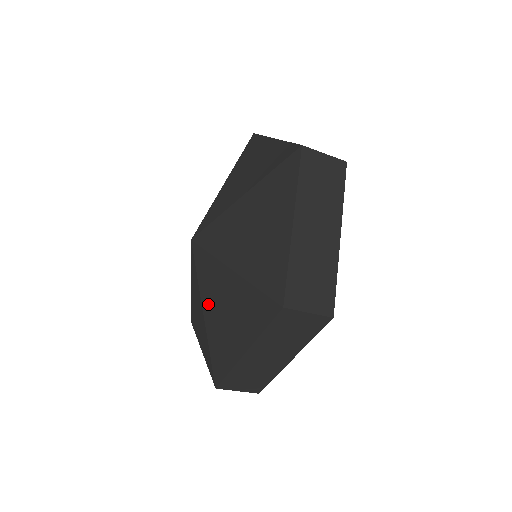
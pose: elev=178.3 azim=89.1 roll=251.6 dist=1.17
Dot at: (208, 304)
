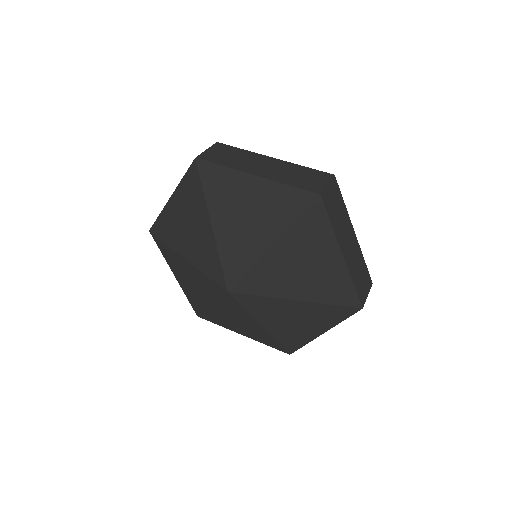
Dot at: (268, 321)
